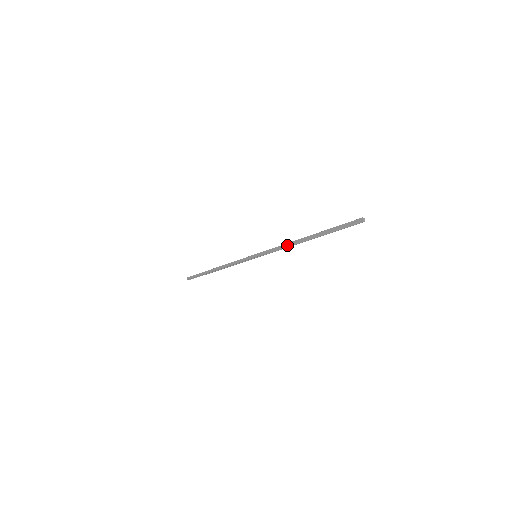
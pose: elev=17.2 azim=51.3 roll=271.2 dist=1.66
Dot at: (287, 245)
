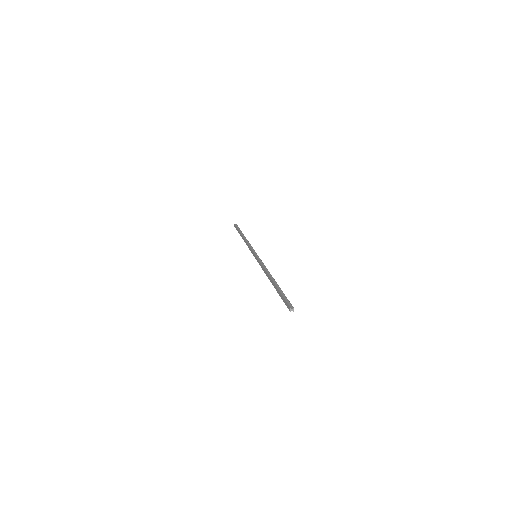
Dot at: (264, 272)
